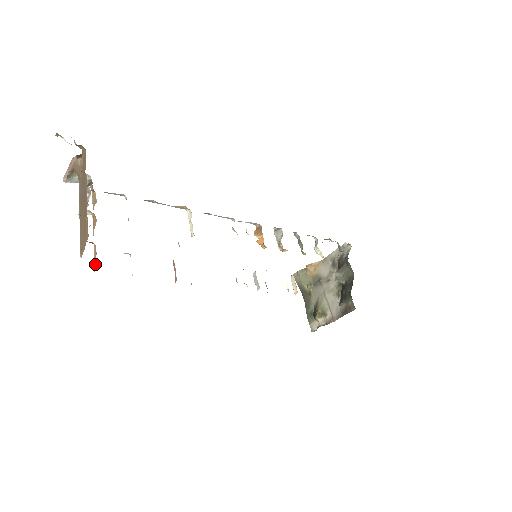
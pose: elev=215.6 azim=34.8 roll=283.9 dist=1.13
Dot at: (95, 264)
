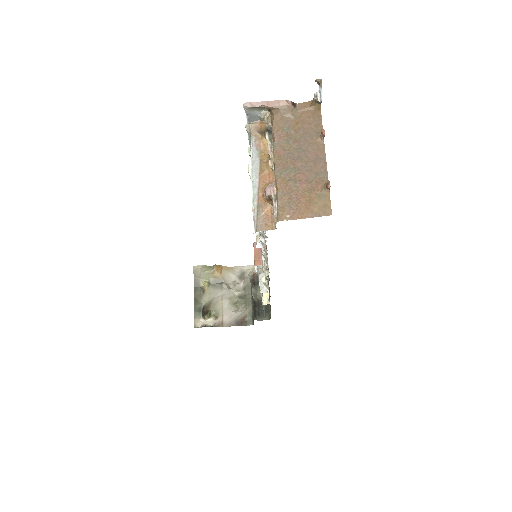
Dot at: (266, 225)
